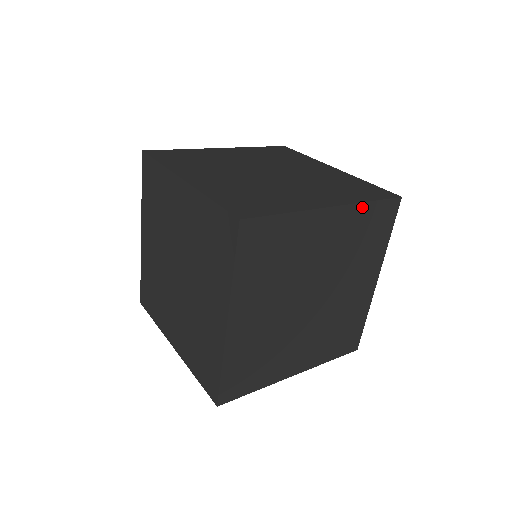
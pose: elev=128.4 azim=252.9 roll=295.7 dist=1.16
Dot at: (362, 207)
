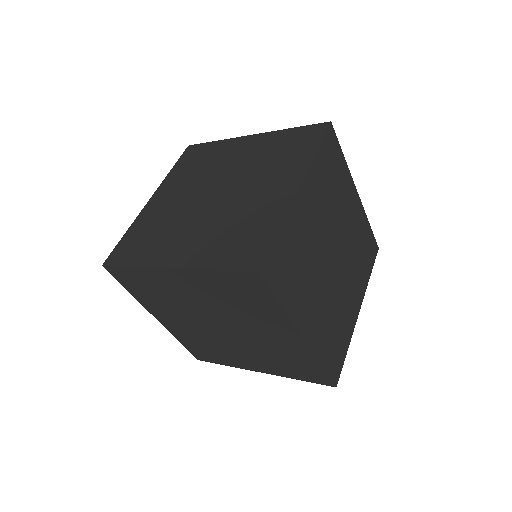
Dot at: (315, 162)
